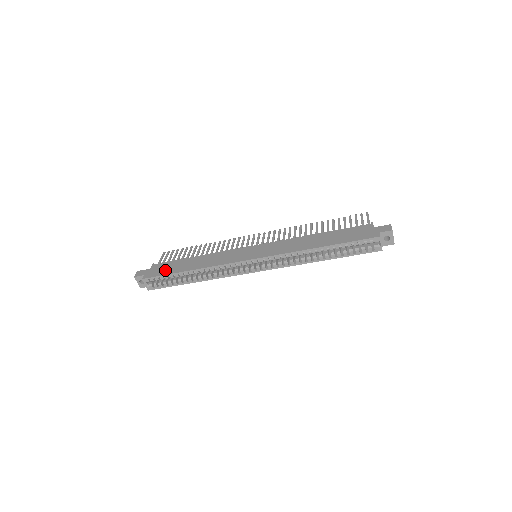
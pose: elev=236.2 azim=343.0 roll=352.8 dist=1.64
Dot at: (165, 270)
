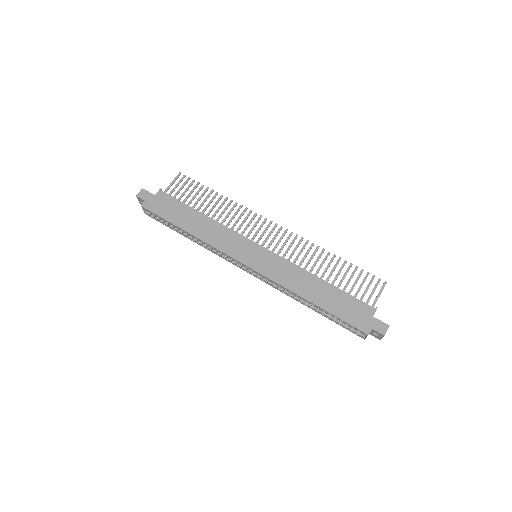
Dot at: (167, 211)
